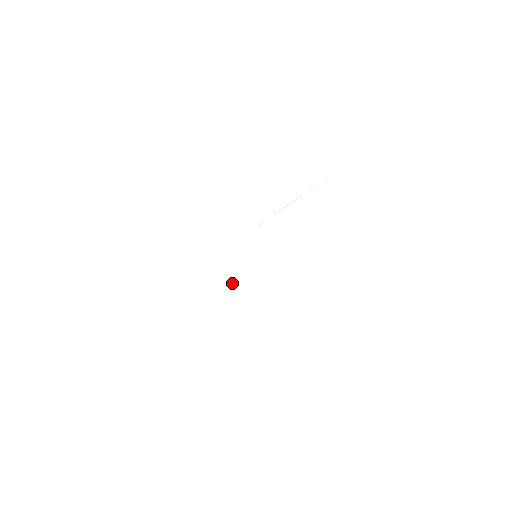
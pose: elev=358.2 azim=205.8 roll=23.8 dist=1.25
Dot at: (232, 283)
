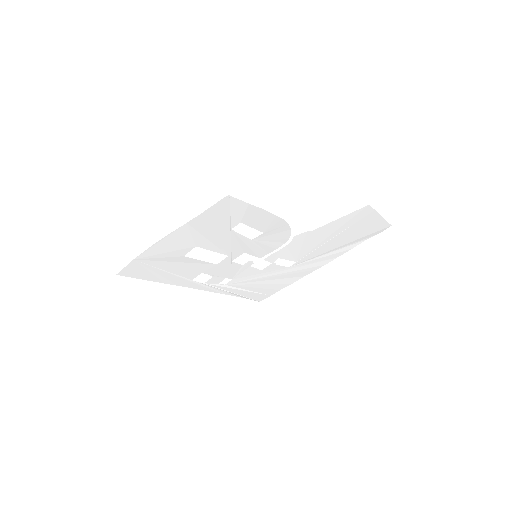
Dot at: (264, 272)
